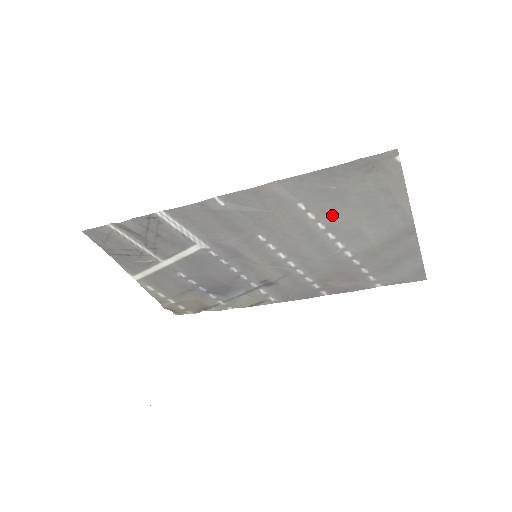
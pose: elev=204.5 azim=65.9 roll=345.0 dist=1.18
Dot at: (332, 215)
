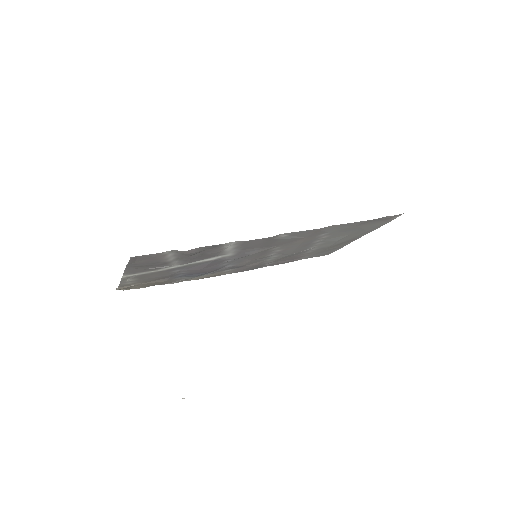
Dot at: (333, 236)
